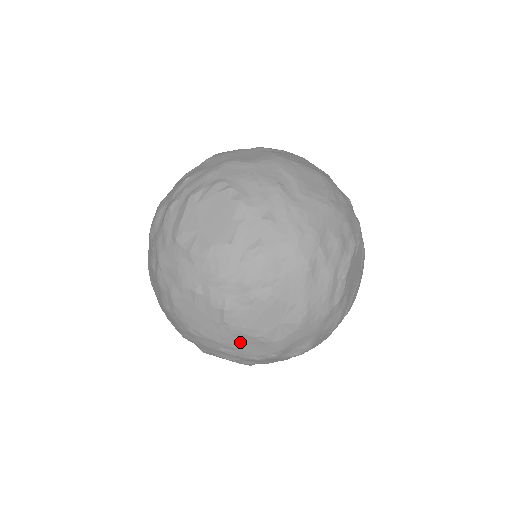
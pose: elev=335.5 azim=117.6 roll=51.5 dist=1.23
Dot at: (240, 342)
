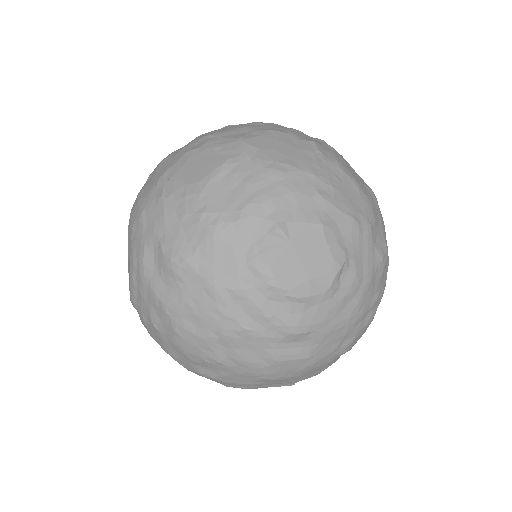
Dot at: (338, 180)
